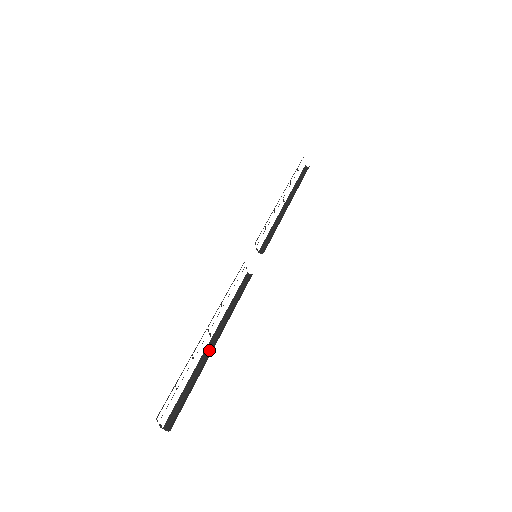
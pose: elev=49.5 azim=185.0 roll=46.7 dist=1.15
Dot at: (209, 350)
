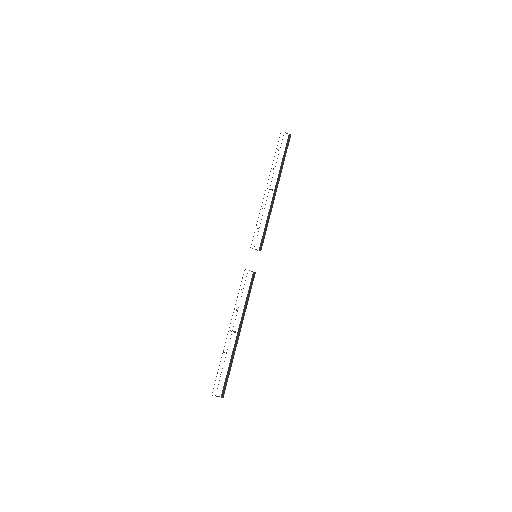
Dot at: (237, 341)
